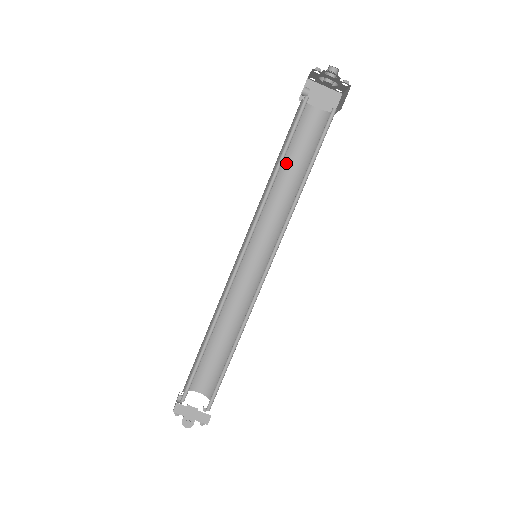
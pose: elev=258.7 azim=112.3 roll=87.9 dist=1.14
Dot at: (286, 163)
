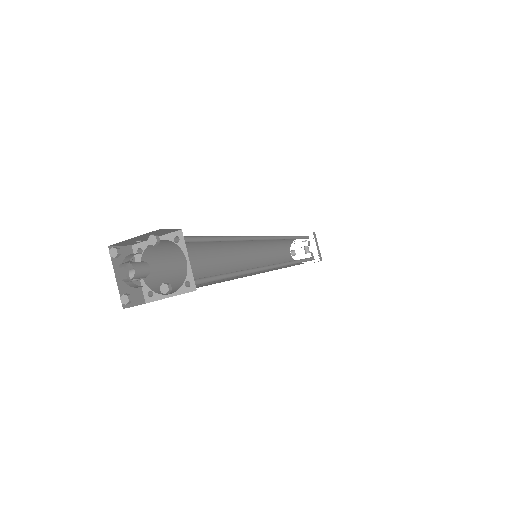
Dot at: (196, 243)
